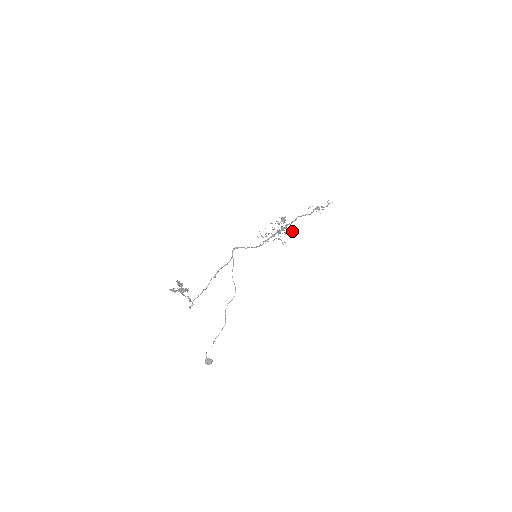
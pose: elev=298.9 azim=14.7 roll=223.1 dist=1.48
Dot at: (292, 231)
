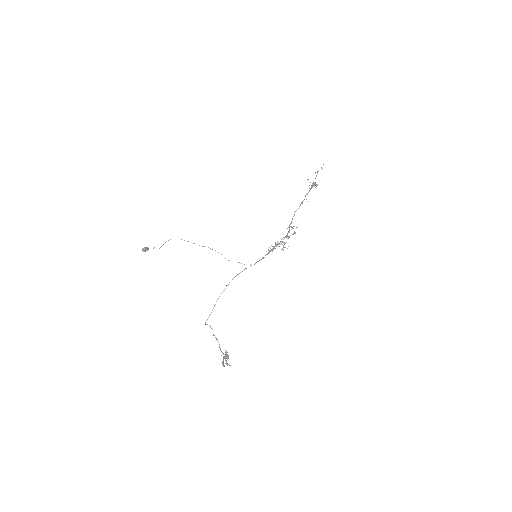
Dot at: occluded
